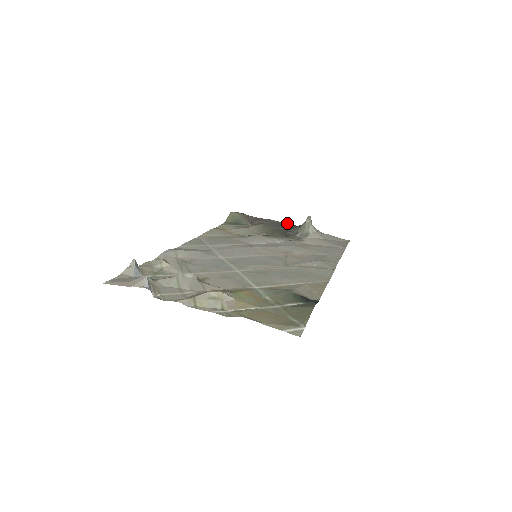
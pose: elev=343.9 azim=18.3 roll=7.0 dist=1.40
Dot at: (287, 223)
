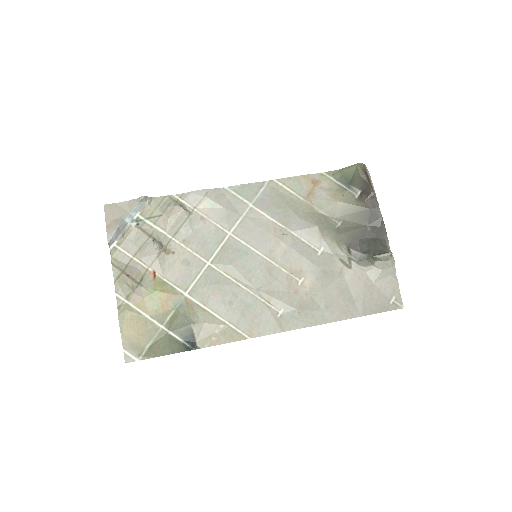
Dot at: (385, 229)
